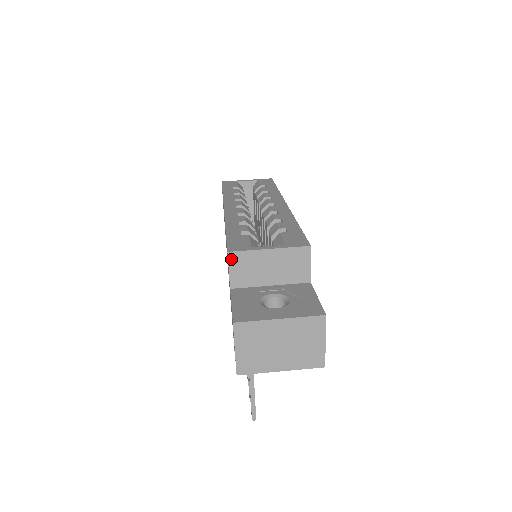
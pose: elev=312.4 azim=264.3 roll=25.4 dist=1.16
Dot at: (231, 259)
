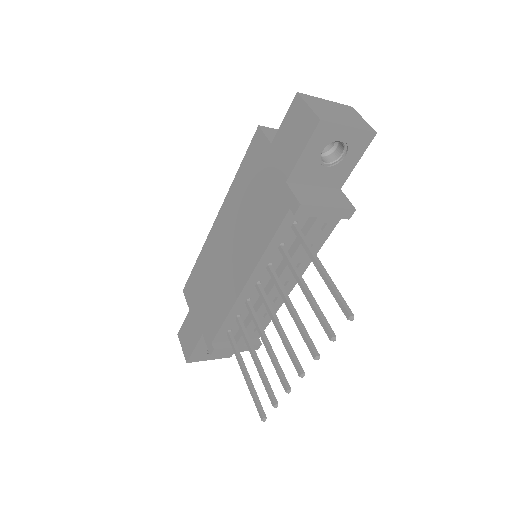
Dot at: (263, 129)
